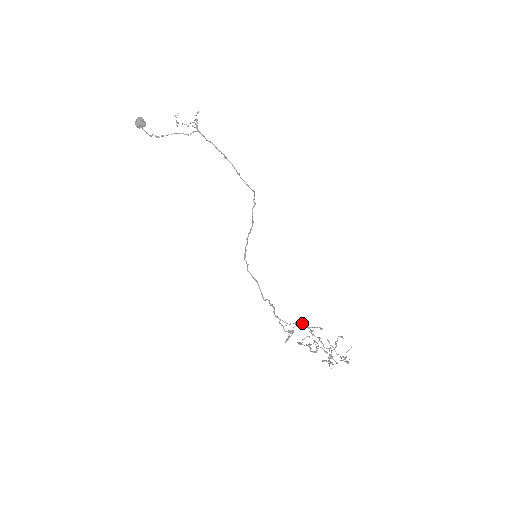
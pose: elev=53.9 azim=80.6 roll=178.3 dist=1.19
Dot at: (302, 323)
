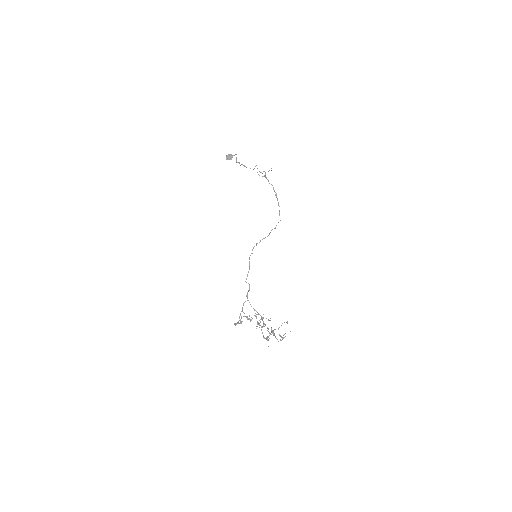
Dot at: occluded
